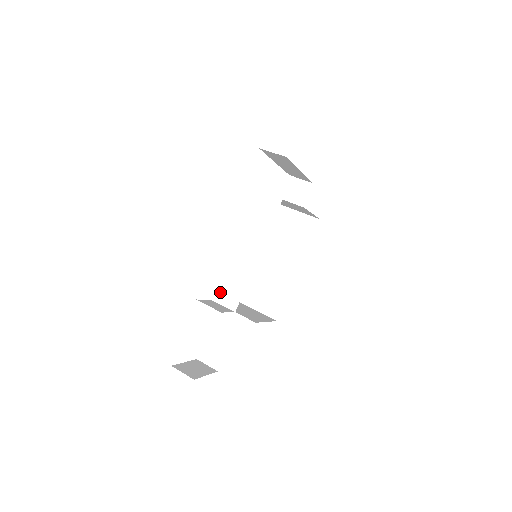
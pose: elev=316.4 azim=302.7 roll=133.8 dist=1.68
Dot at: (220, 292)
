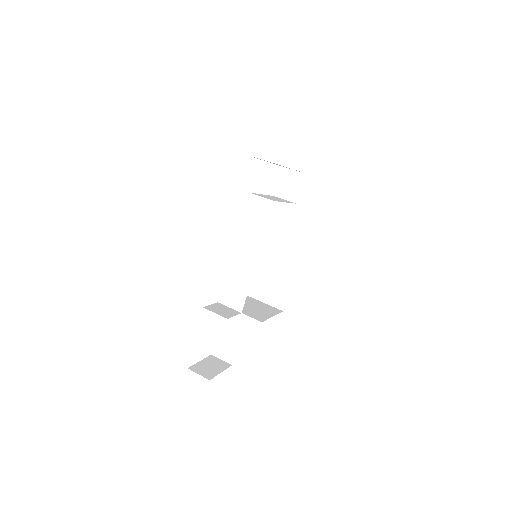
Dot at: (225, 294)
